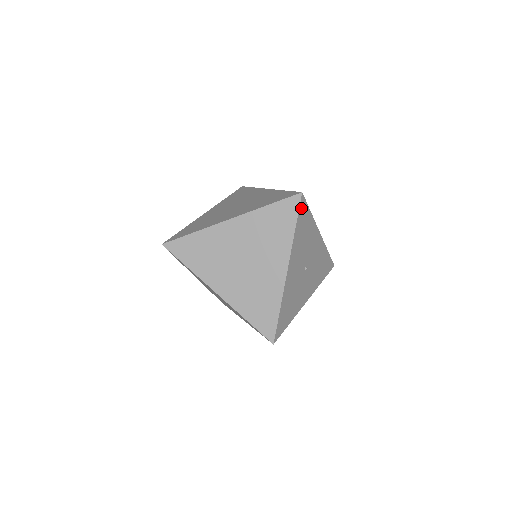
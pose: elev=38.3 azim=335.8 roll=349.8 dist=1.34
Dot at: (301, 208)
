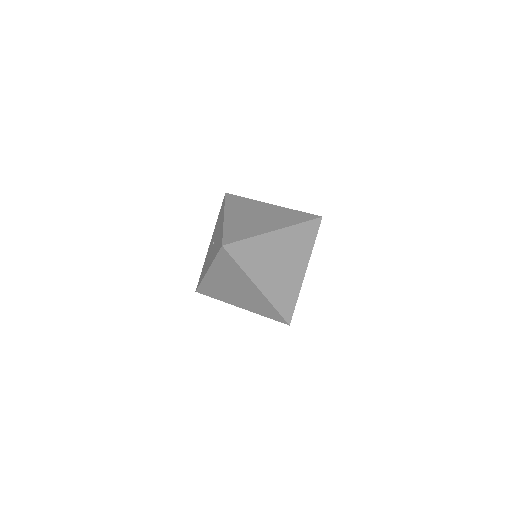
Dot at: (318, 227)
